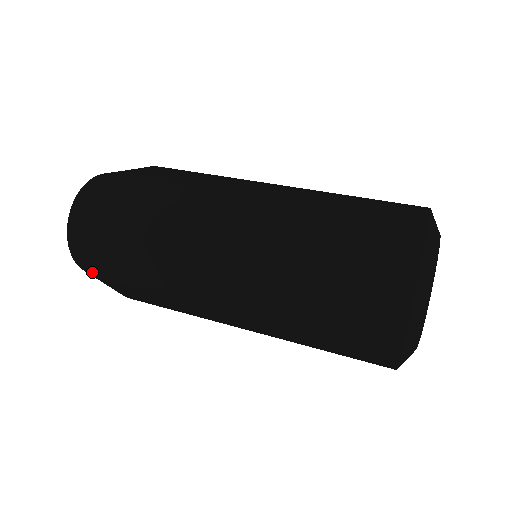
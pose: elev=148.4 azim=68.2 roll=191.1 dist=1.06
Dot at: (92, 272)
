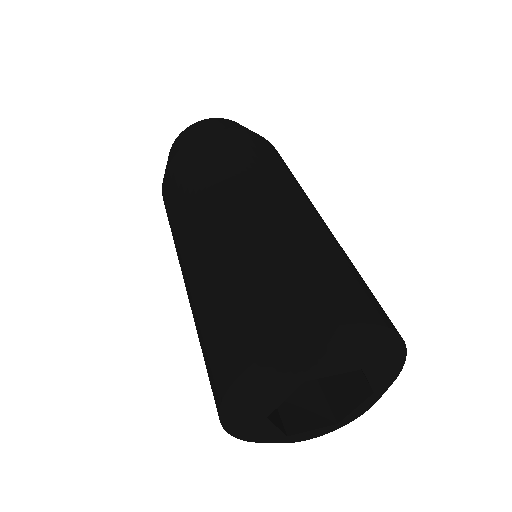
Dot at: (169, 157)
